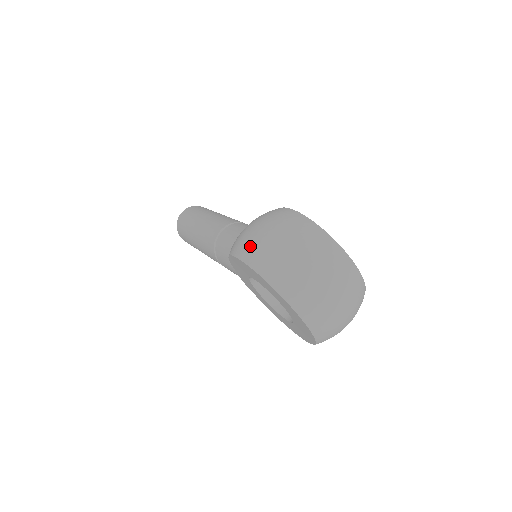
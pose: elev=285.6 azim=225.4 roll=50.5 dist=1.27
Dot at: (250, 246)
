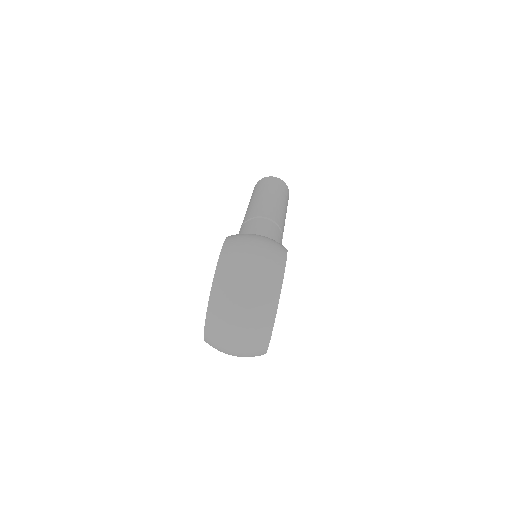
Dot at: (235, 247)
